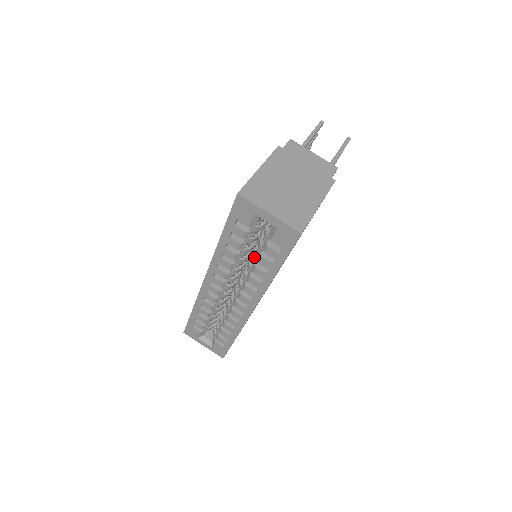
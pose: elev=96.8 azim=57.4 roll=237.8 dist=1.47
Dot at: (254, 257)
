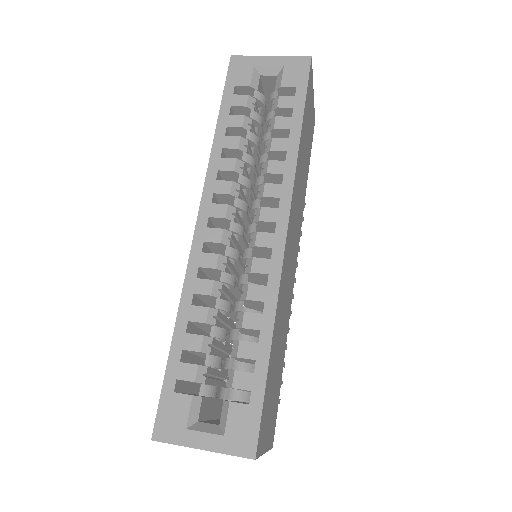
Dot at: (265, 135)
